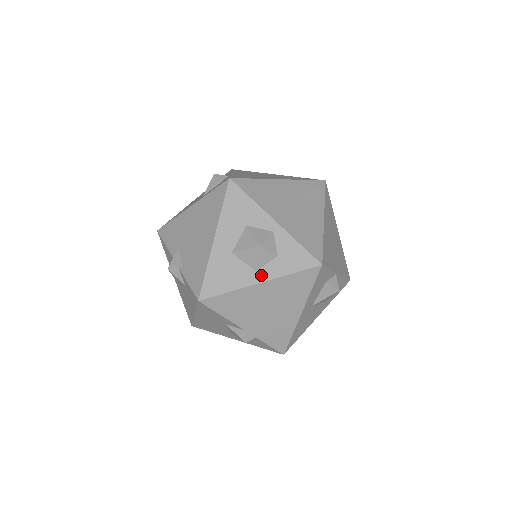
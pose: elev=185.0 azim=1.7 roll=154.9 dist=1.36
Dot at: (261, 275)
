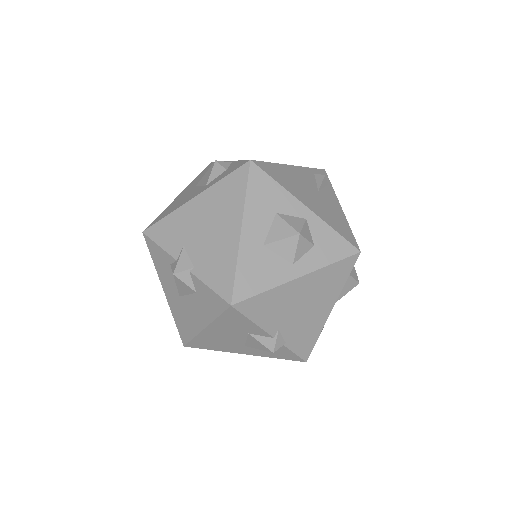
Dot at: (299, 268)
